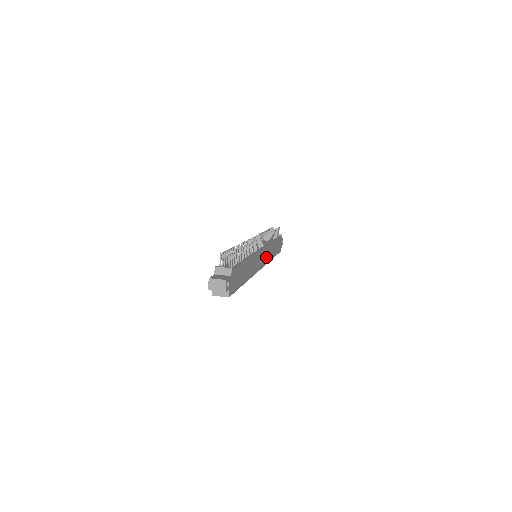
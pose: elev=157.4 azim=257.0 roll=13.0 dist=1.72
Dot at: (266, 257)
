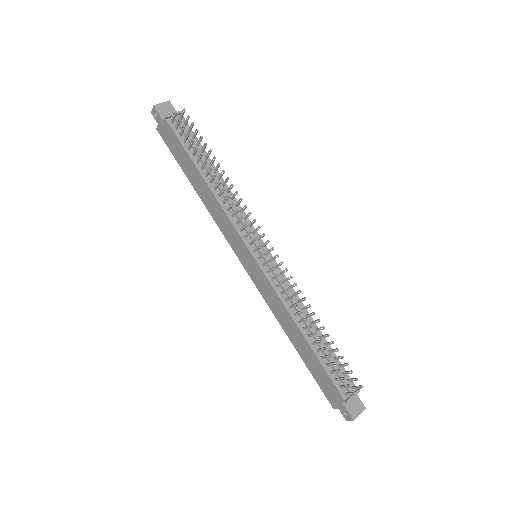
Dot at: occluded
